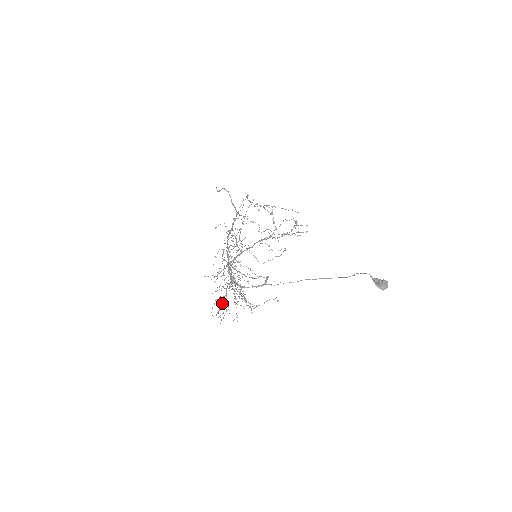
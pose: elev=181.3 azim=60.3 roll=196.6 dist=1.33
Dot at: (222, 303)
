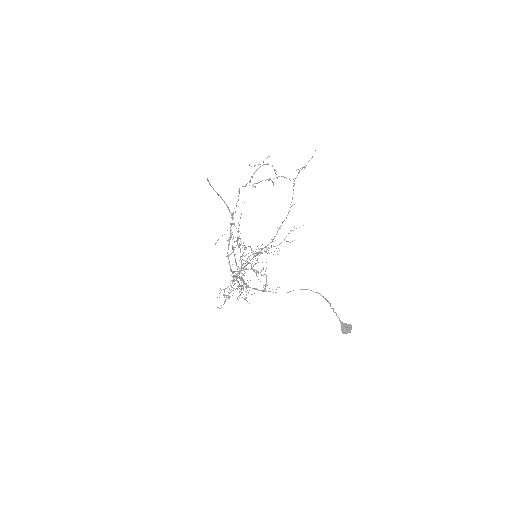
Dot at: occluded
